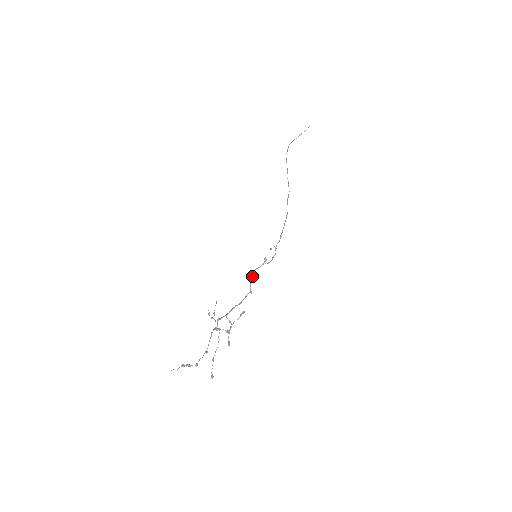
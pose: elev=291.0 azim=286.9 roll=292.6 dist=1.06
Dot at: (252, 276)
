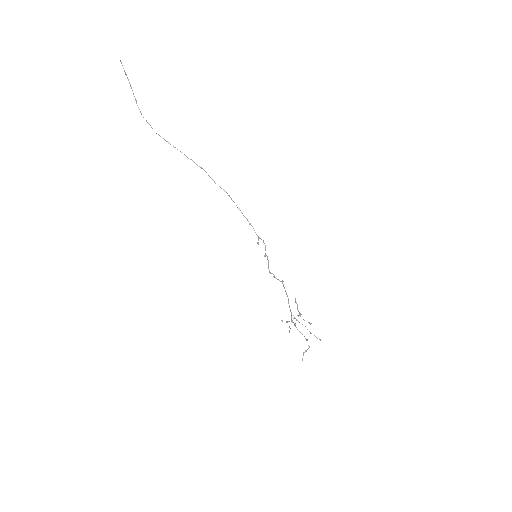
Dot at: occluded
